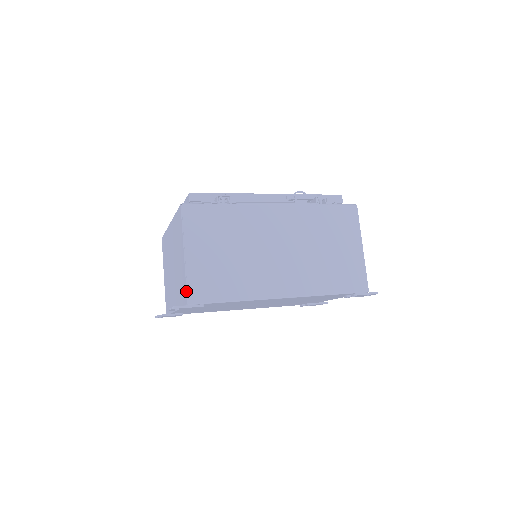
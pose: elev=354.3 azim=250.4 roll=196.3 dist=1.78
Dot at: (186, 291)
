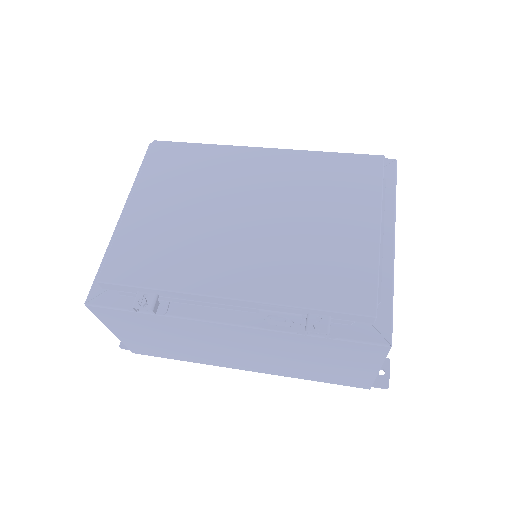
Dot at: (127, 347)
